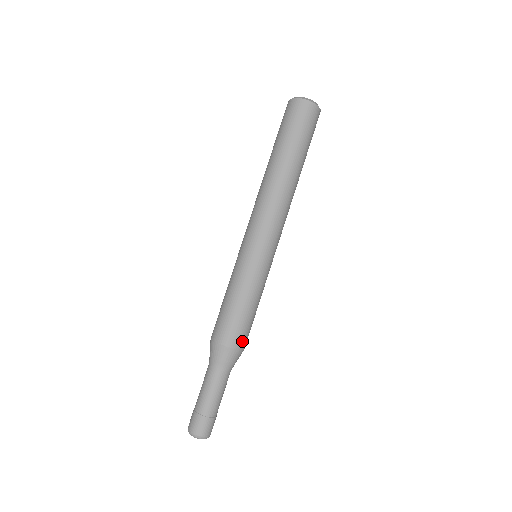
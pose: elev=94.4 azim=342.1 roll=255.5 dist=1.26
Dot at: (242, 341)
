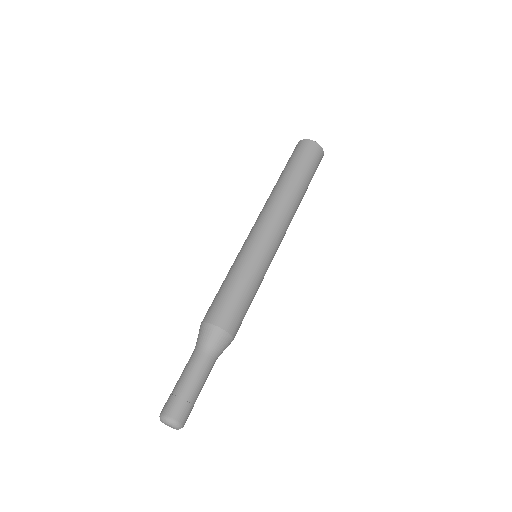
Dot at: (234, 327)
